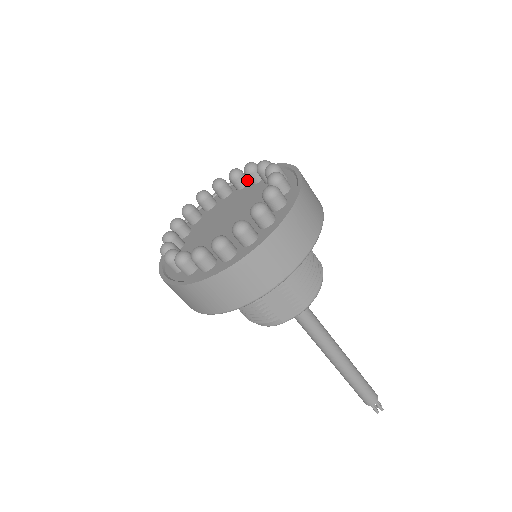
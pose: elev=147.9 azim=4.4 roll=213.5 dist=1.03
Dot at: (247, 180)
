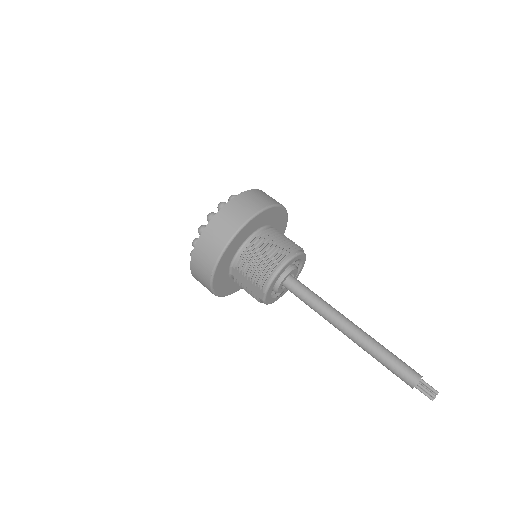
Dot at: occluded
